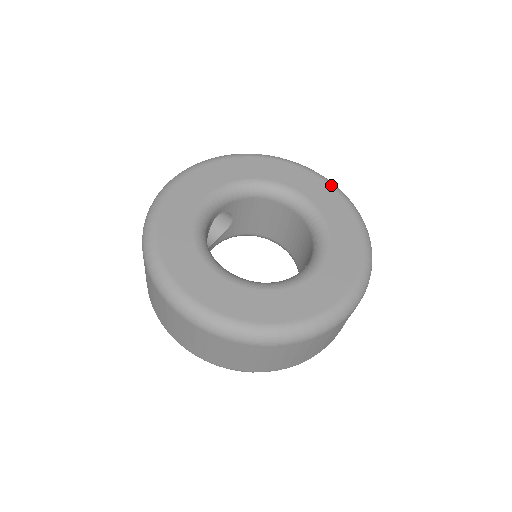
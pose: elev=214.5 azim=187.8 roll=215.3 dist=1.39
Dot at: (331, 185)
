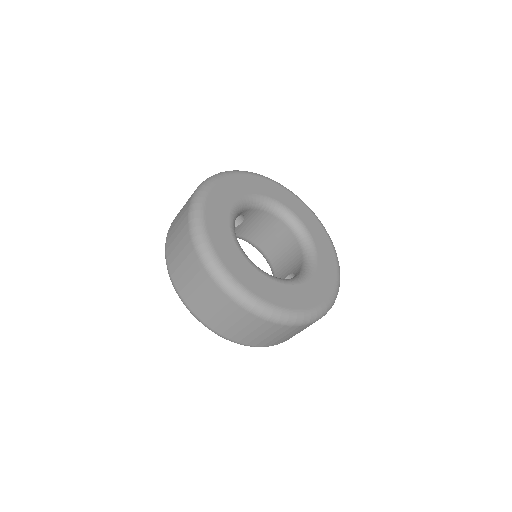
Dot at: (320, 222)
